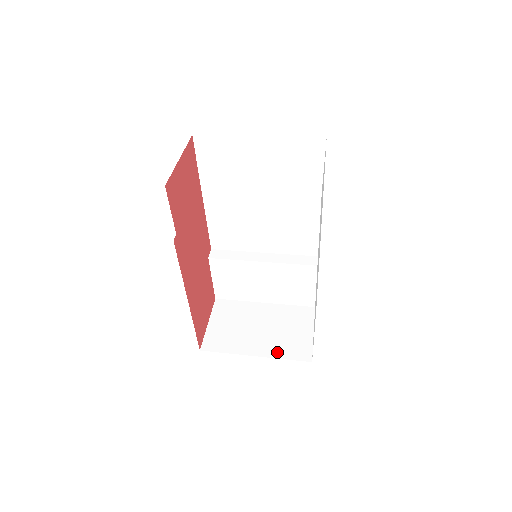
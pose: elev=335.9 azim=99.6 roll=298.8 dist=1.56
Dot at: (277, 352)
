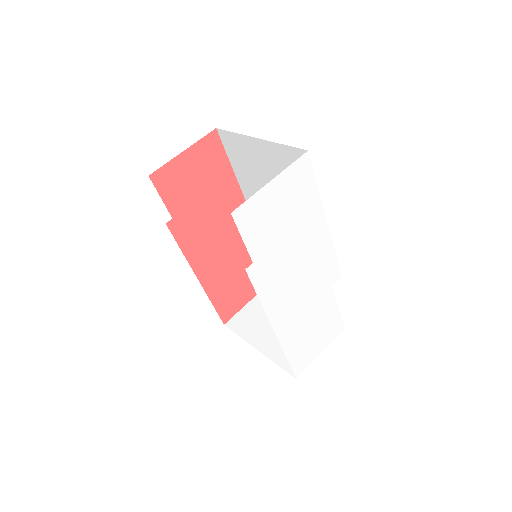
Dot at: (276, 355)
